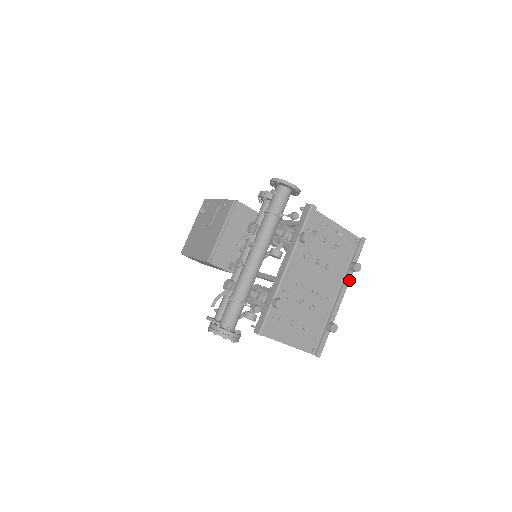
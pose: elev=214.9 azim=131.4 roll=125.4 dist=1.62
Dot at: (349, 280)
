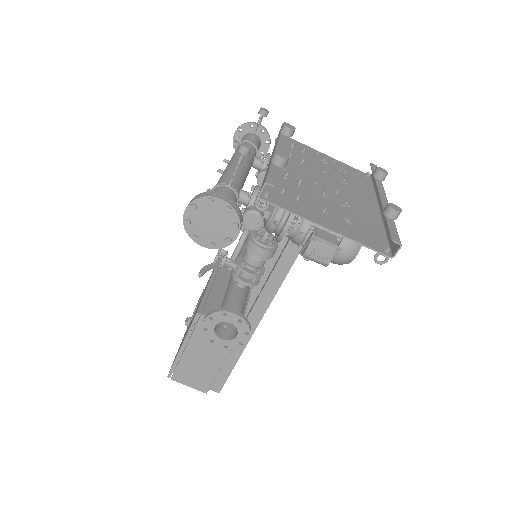
Dot at: (382, 187)
